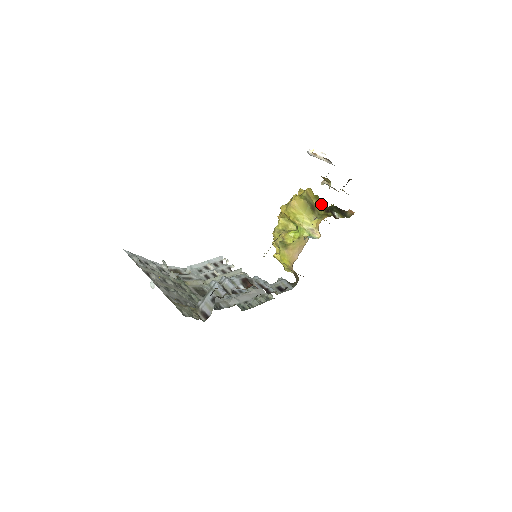
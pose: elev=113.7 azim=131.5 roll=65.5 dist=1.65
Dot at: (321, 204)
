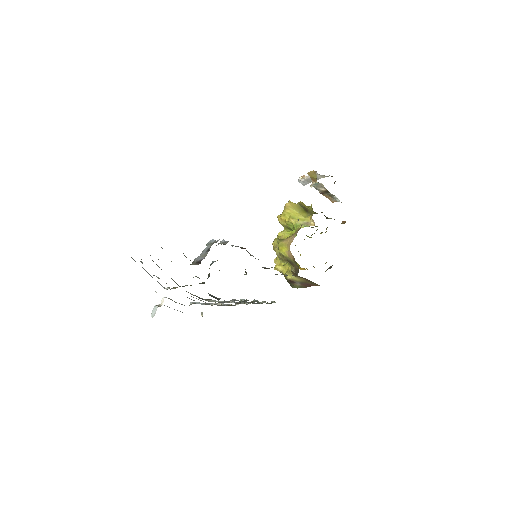
Dot at: occluded
